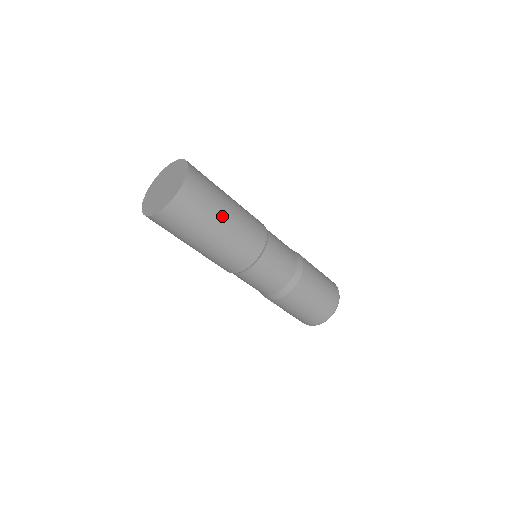
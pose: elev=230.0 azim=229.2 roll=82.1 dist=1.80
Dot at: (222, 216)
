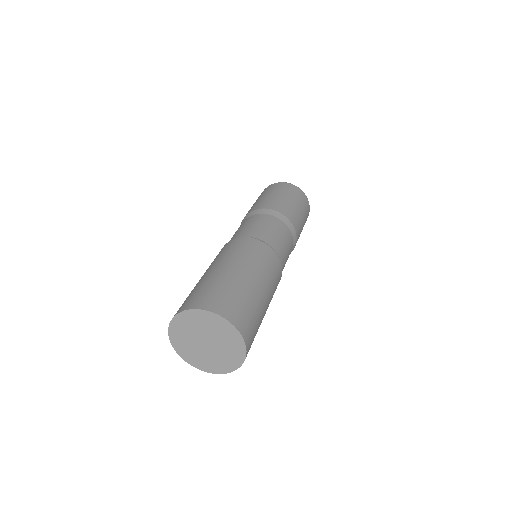
Dot at: occluded
